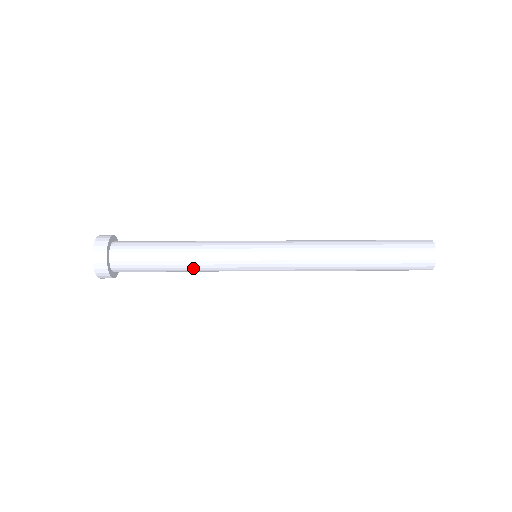
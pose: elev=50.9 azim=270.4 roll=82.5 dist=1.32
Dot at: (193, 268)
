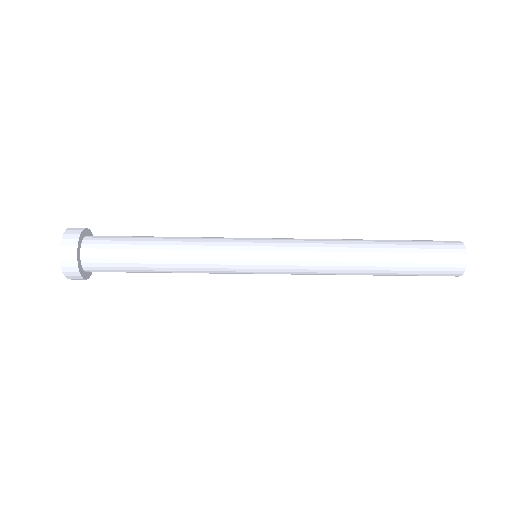
Dot at: (181, 268)
